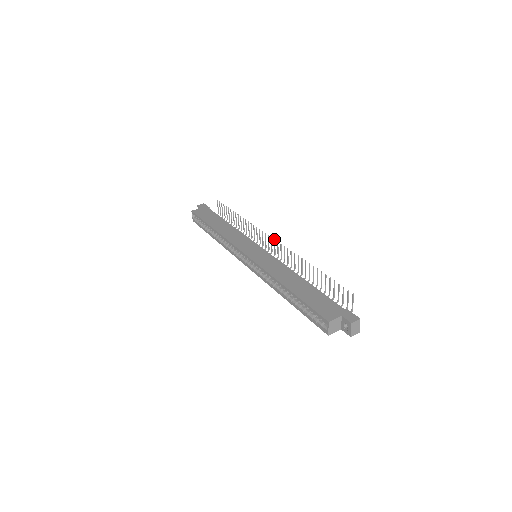
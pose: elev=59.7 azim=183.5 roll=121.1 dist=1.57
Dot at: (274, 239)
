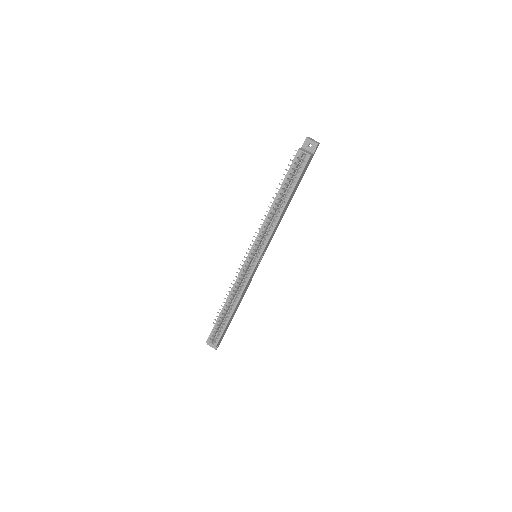
Dot at: occluded
